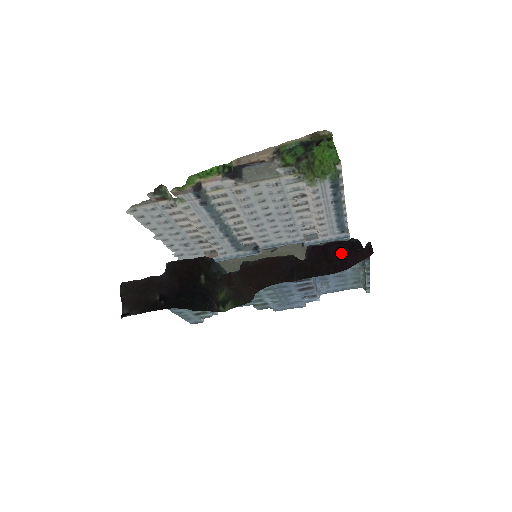
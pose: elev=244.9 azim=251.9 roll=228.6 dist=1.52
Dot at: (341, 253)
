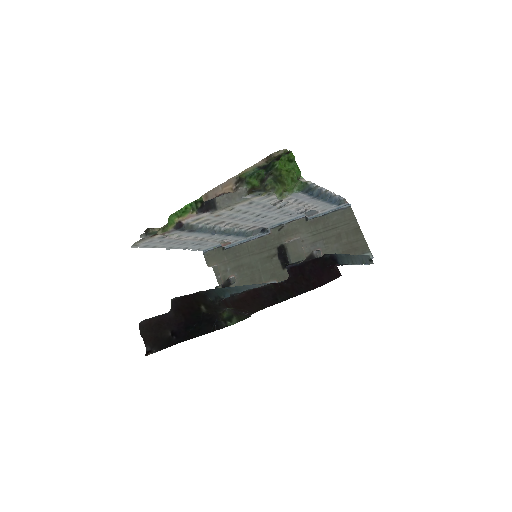
Dot at: (316, 272)
